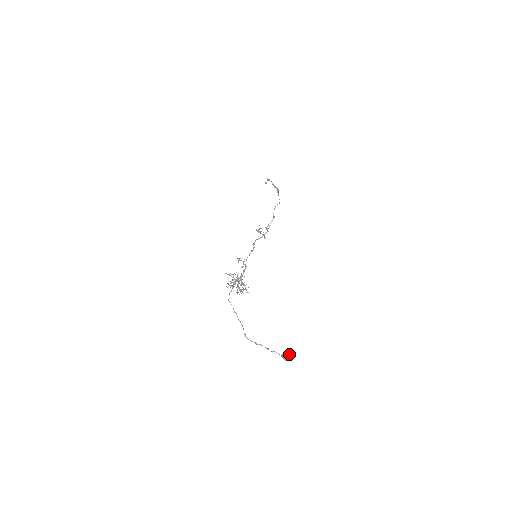
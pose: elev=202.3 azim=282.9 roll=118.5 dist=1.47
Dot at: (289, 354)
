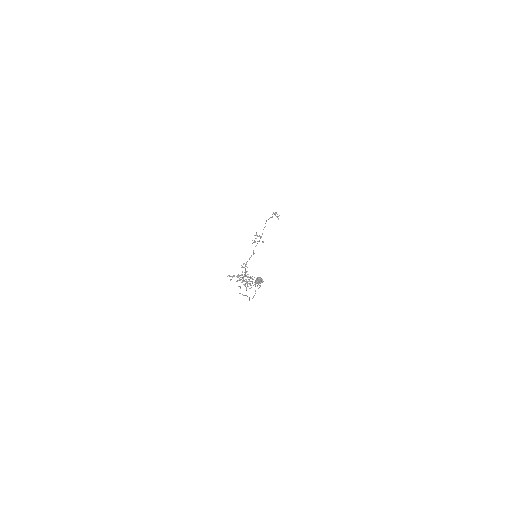
Dot at: (259, 277)
